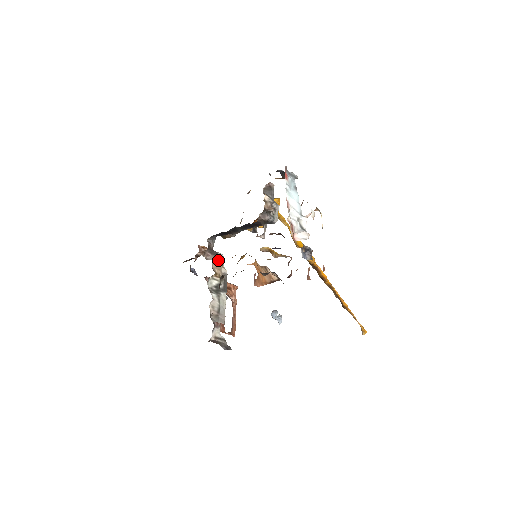
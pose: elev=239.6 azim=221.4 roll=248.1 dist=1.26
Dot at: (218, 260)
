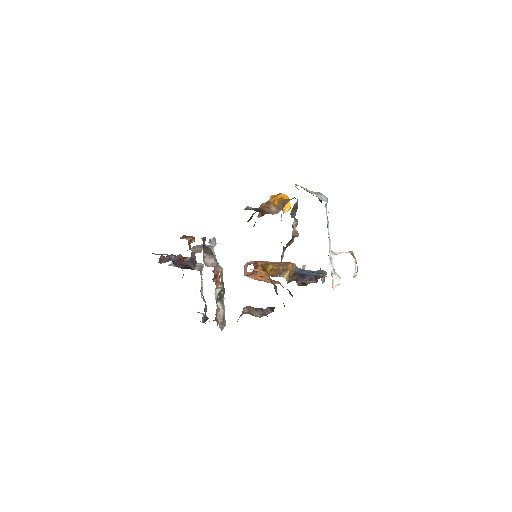
Dot at: (216, 262)
